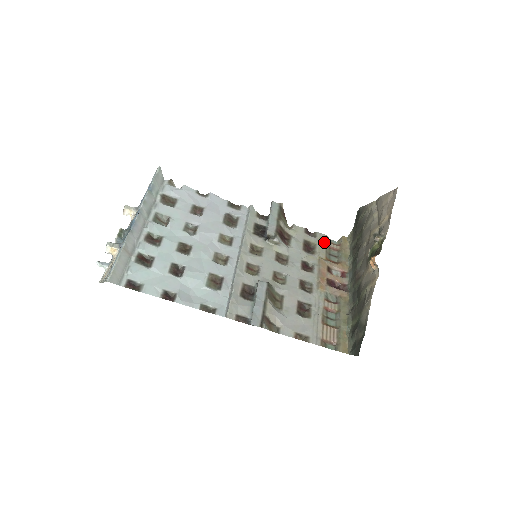
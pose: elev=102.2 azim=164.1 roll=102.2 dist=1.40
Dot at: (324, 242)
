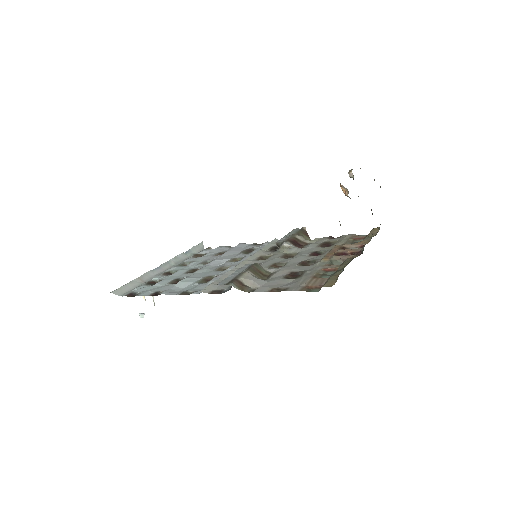
Dot at: (349, 238)
